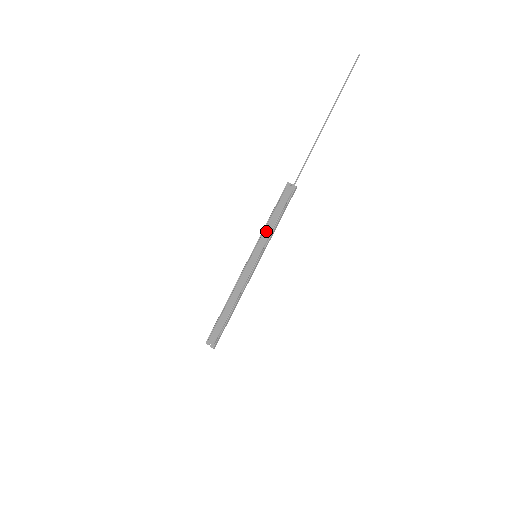
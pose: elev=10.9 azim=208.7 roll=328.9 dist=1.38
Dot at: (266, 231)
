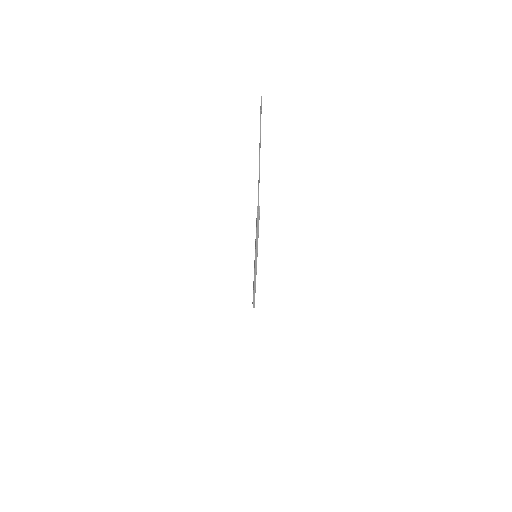
Dot at: (255, 240)
